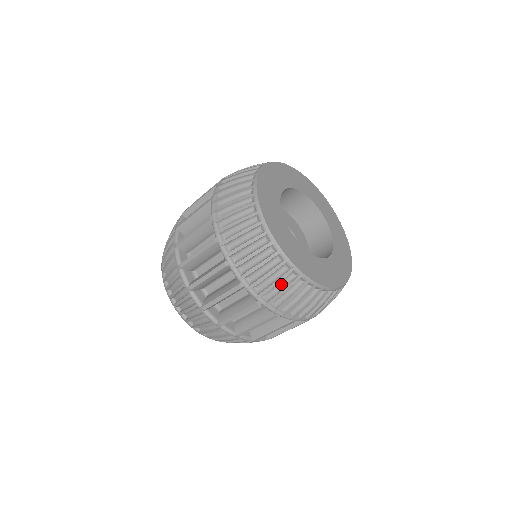
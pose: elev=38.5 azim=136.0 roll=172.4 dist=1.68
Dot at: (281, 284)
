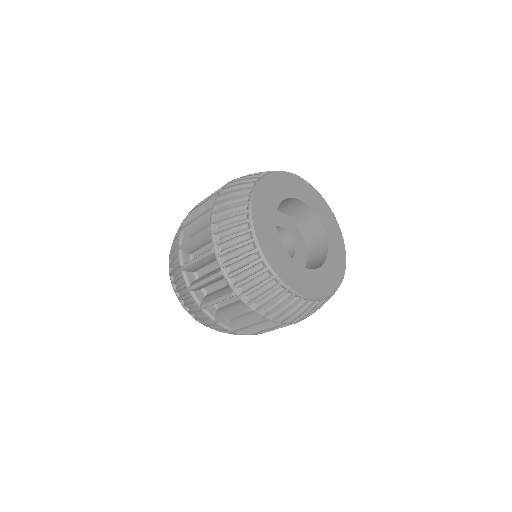
Dot at: (245, 262)
